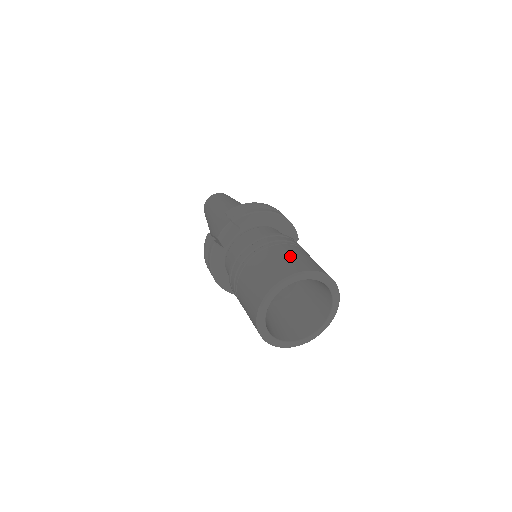
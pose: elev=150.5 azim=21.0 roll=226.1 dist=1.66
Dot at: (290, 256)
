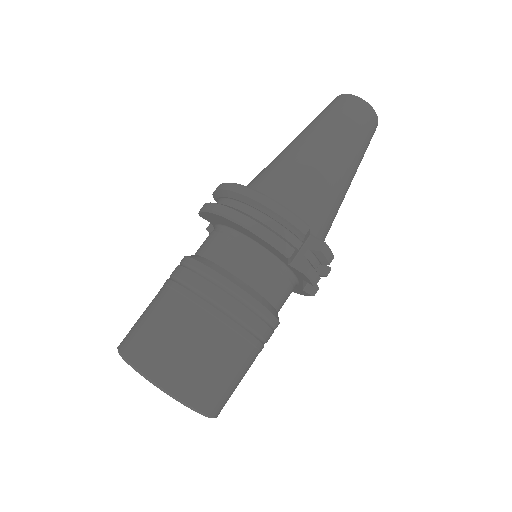
Dot at: (147, 318)
